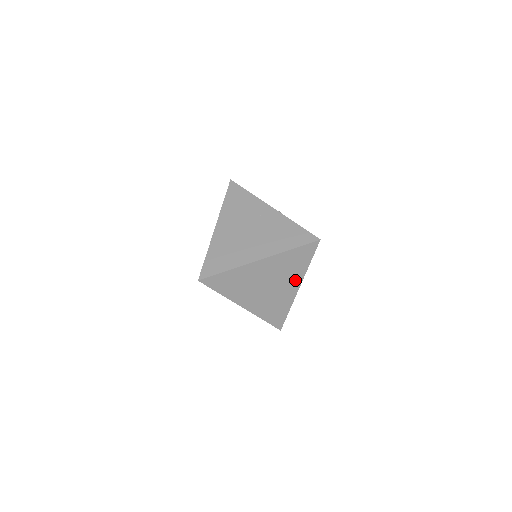
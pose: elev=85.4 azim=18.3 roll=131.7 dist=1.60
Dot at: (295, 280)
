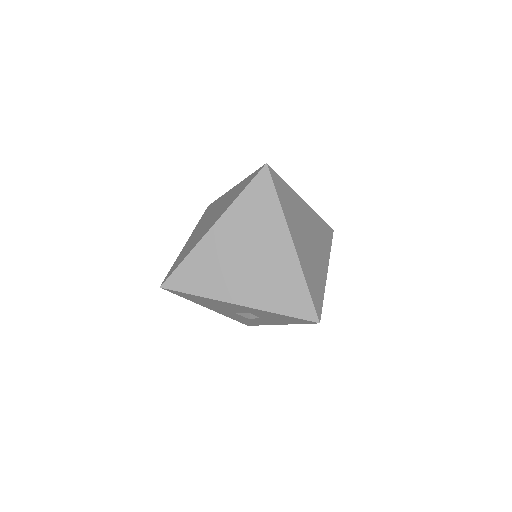
Dot at: (278, 233)
